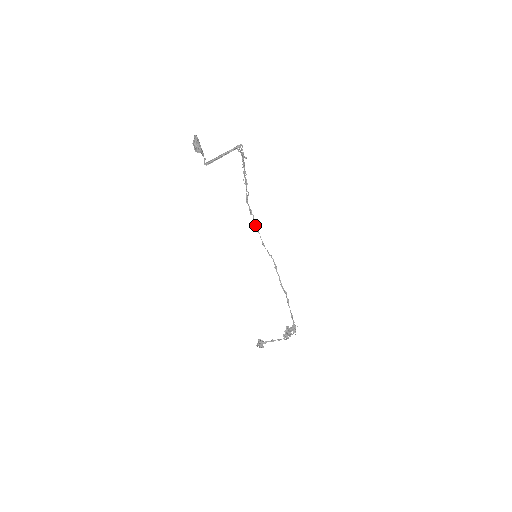
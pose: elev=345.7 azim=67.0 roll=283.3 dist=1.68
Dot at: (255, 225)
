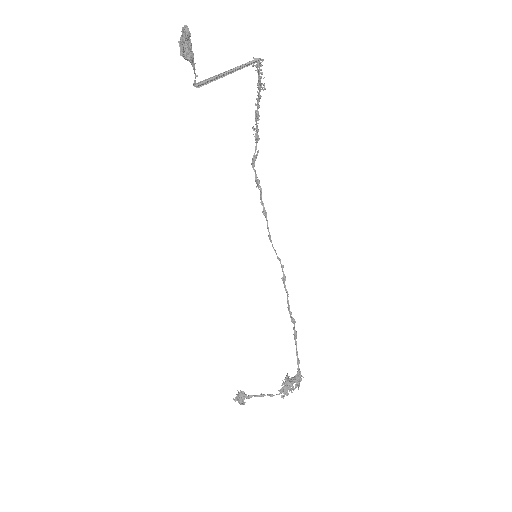
Dot at: (262, 205)
